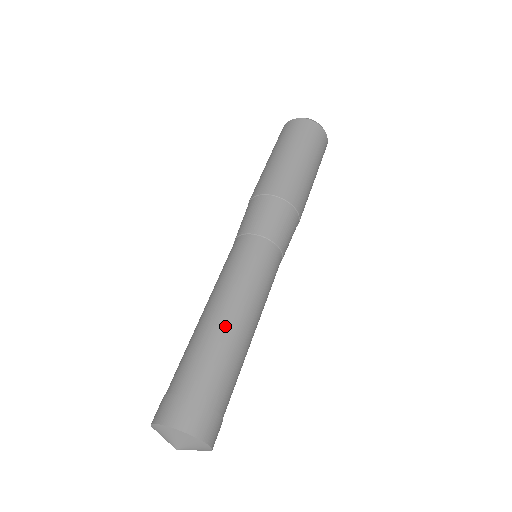
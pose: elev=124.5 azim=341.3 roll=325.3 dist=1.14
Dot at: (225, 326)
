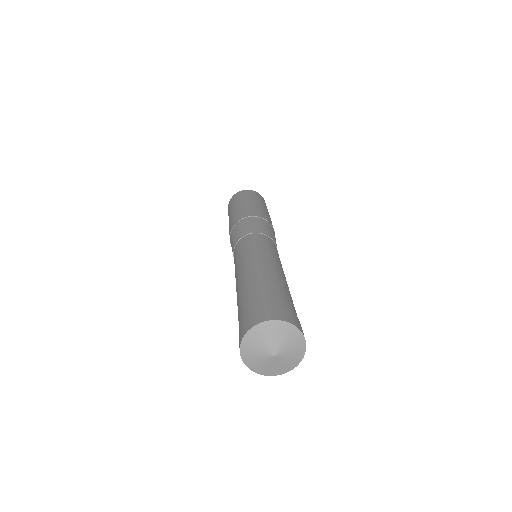
Dot at: (249, 275)
